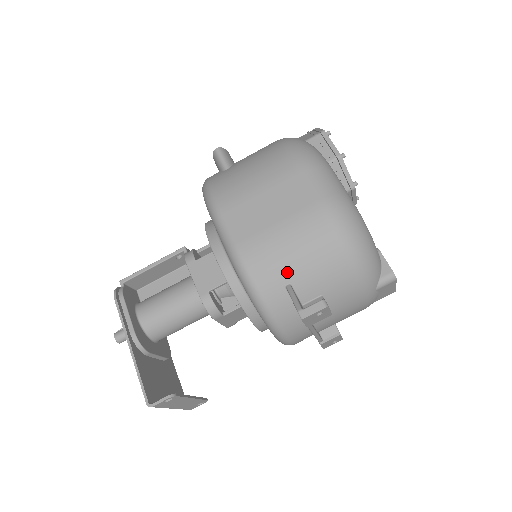
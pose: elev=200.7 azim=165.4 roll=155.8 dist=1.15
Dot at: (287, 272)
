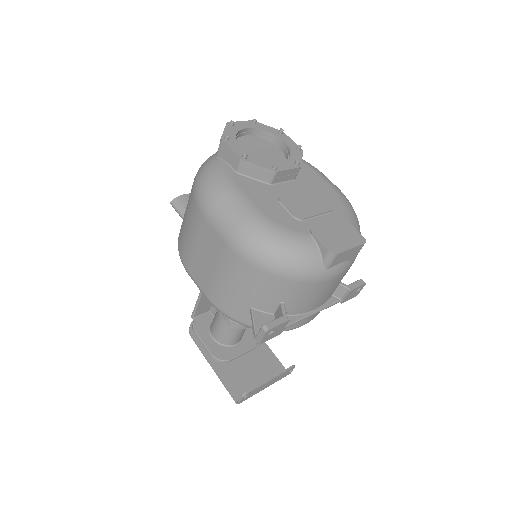
Dot at: (242, 302)
